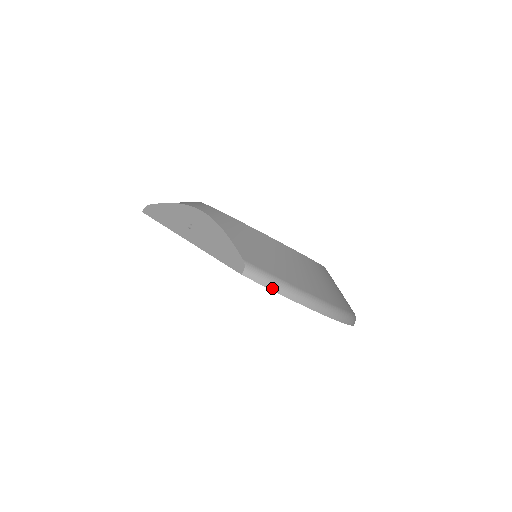
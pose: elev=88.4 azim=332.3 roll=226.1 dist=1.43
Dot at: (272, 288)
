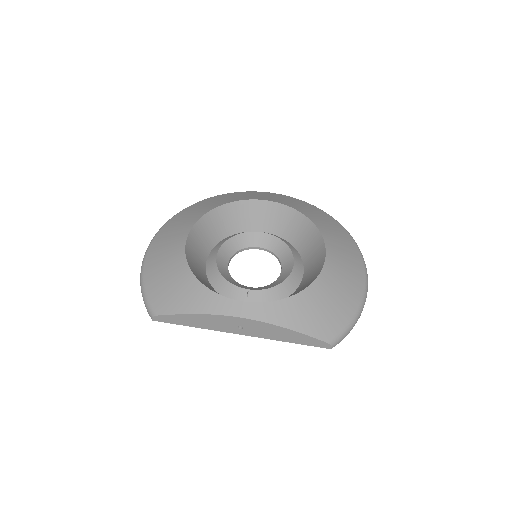
Dot at: (348, 333)
